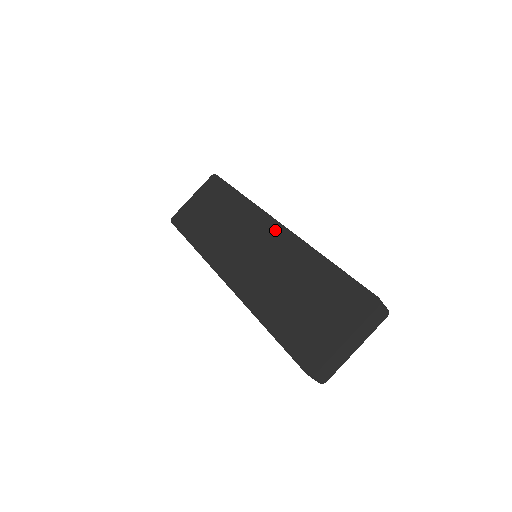
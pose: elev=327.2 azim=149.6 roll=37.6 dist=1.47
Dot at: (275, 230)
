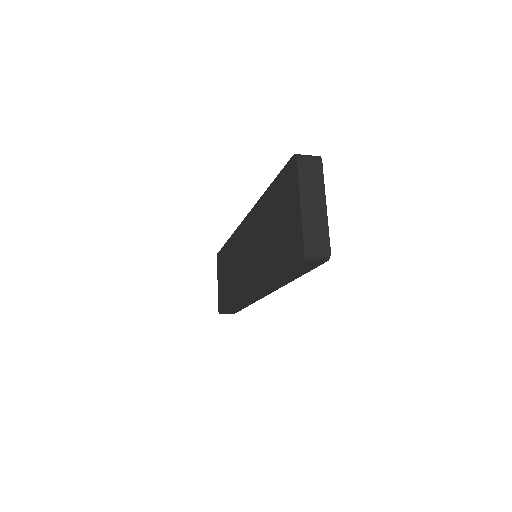
Dot at: (246, 224)
